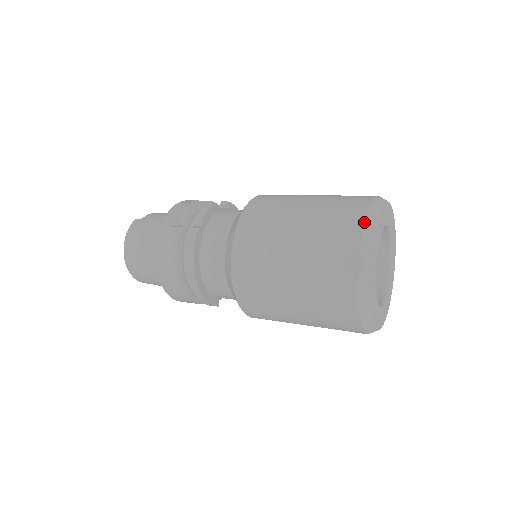
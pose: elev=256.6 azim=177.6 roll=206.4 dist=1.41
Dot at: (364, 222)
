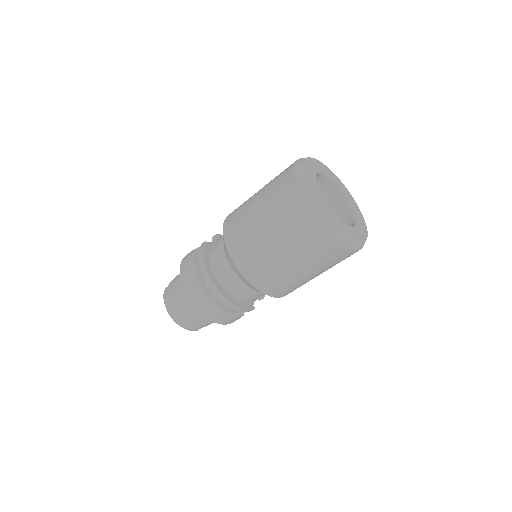
Dot at: (295, 177)
